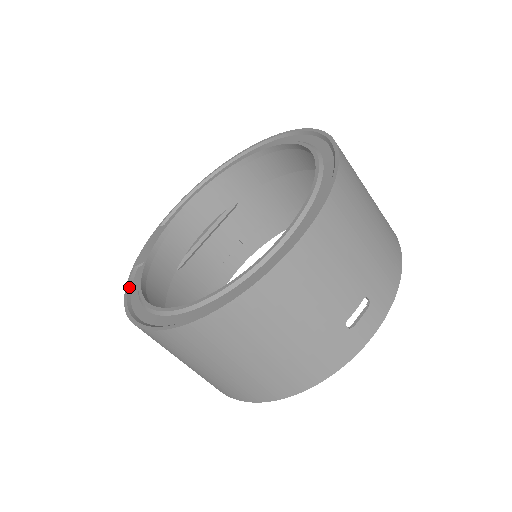
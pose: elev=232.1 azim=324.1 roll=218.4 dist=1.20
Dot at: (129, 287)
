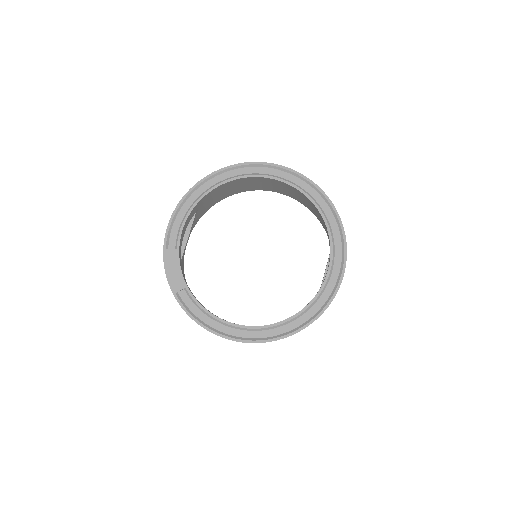
Dot at: (190, 312)
